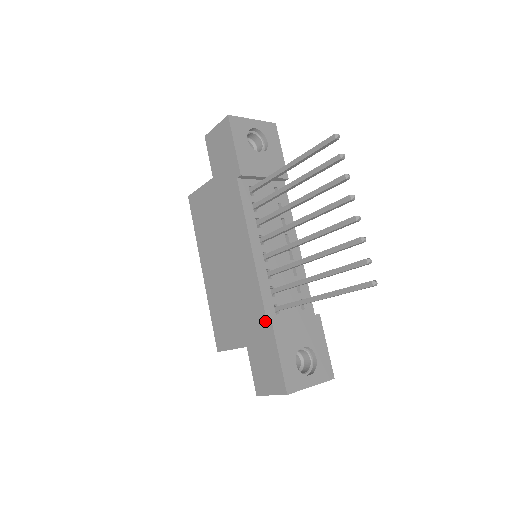
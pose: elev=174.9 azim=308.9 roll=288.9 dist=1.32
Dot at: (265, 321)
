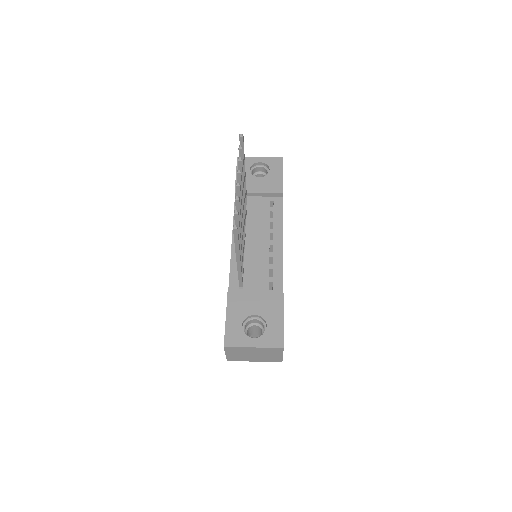
Dot at: occluded
